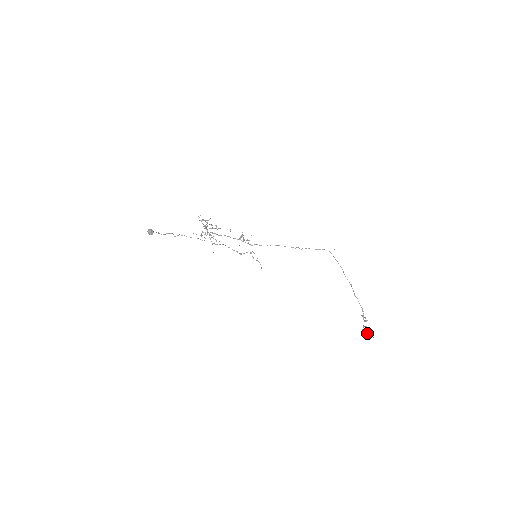
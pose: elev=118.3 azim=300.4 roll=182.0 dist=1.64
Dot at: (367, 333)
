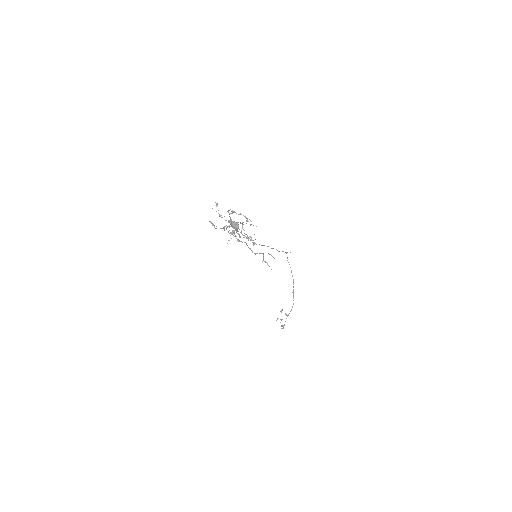
Dot at: (283, 325)
